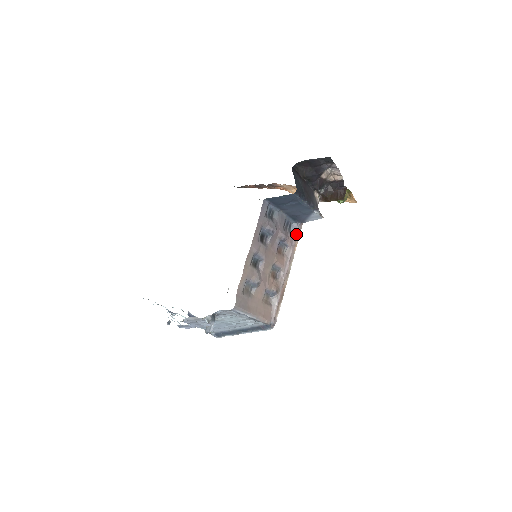
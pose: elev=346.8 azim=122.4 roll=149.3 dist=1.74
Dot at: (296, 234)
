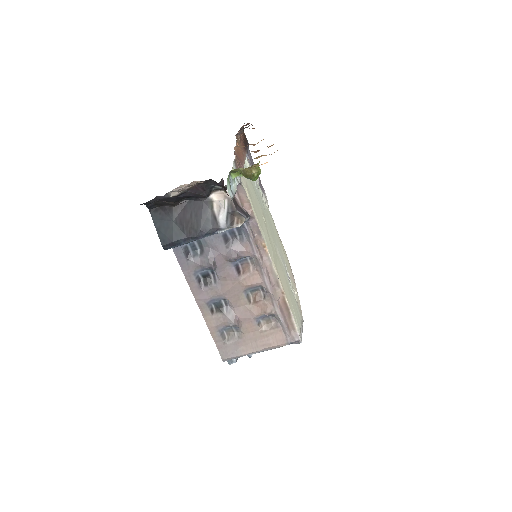
Dot at: (251, 237)
